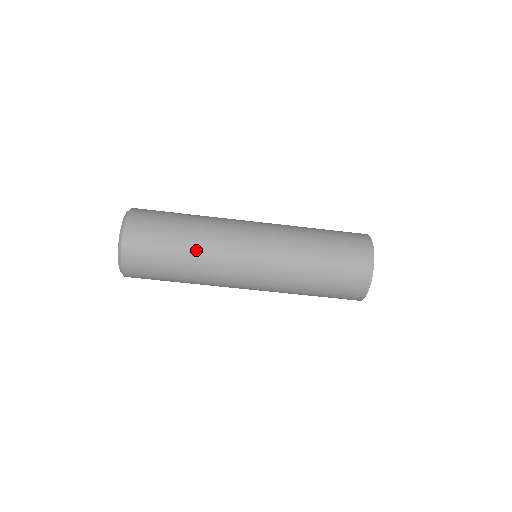
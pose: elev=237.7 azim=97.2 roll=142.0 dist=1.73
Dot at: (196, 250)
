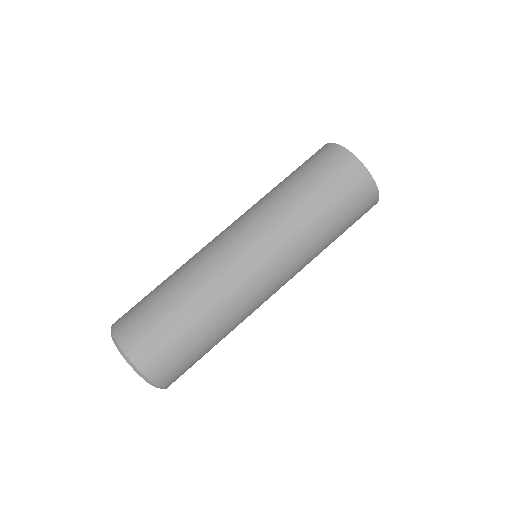
Dot at: occluded
